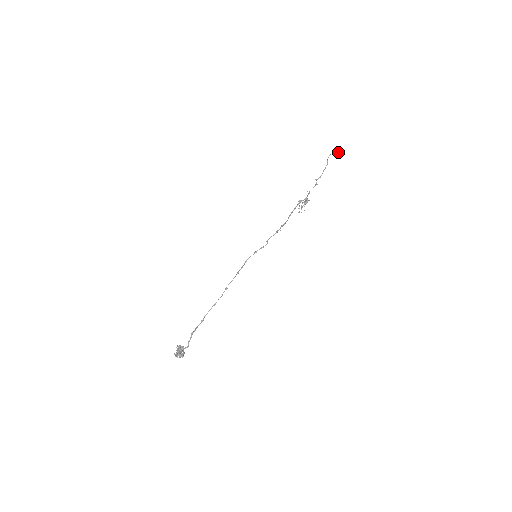
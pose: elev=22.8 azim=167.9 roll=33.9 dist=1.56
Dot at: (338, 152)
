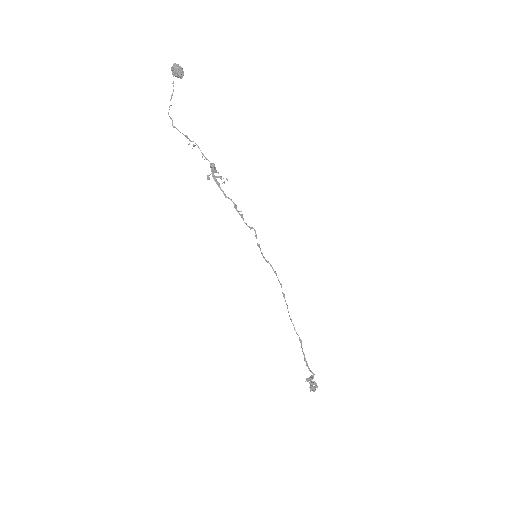
Dot at: (178, 73)
